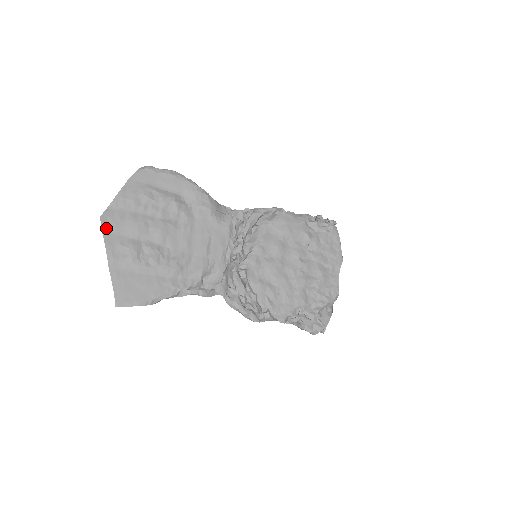
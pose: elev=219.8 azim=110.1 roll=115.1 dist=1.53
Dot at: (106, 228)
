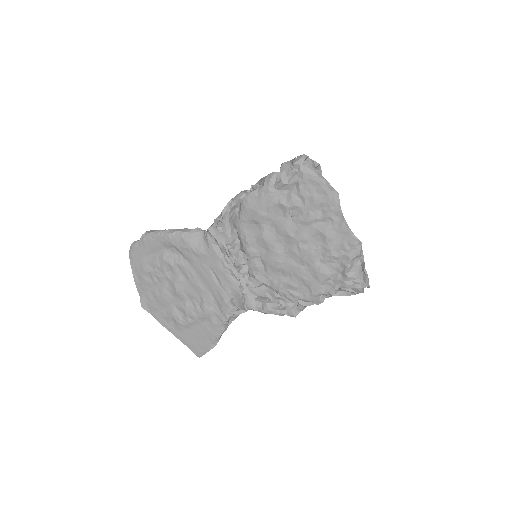
Dot at: (151, 311)
